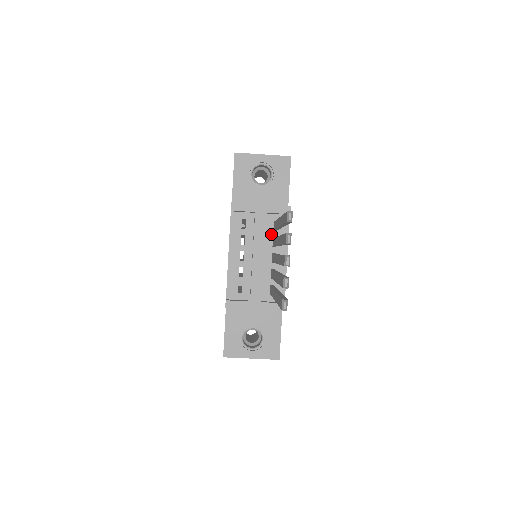
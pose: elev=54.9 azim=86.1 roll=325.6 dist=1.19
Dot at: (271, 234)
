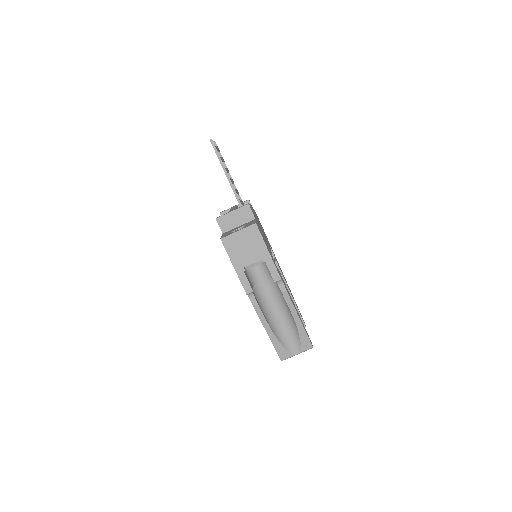
Dot at: occluded
